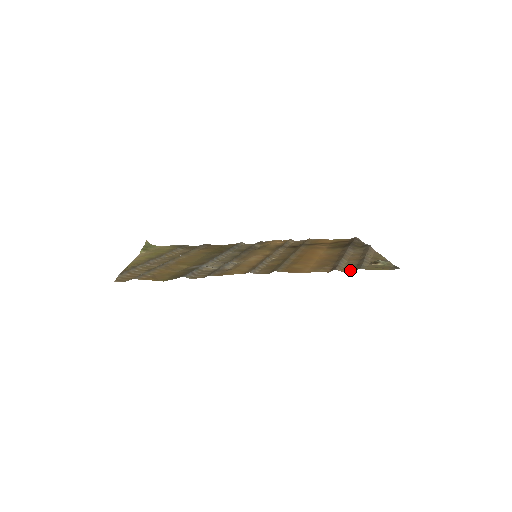
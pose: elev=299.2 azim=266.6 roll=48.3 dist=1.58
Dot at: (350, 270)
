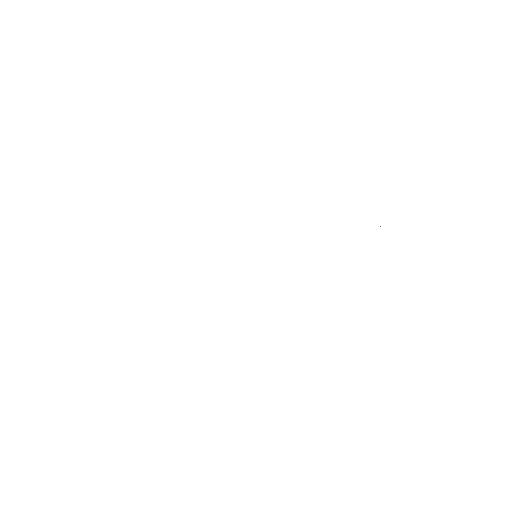
Dot at: occluded
